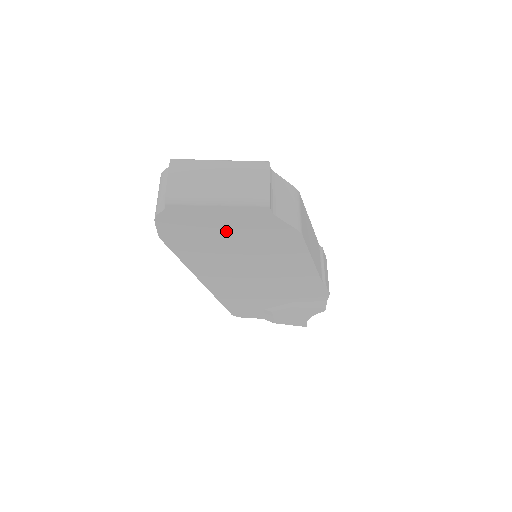
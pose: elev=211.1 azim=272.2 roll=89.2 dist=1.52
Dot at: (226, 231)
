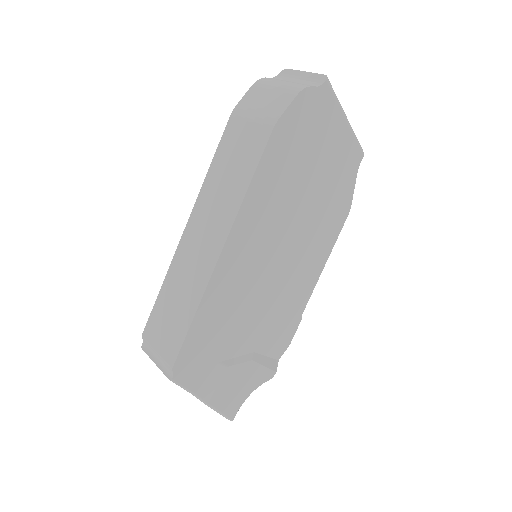
Dot at: (321, 164)
